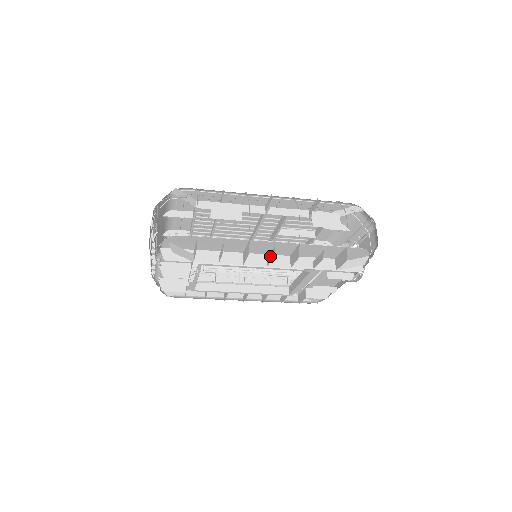
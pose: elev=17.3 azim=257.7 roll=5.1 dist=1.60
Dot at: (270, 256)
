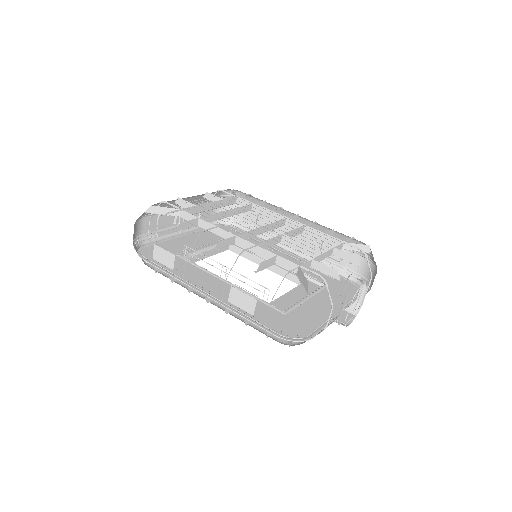
Dot at: occluded
